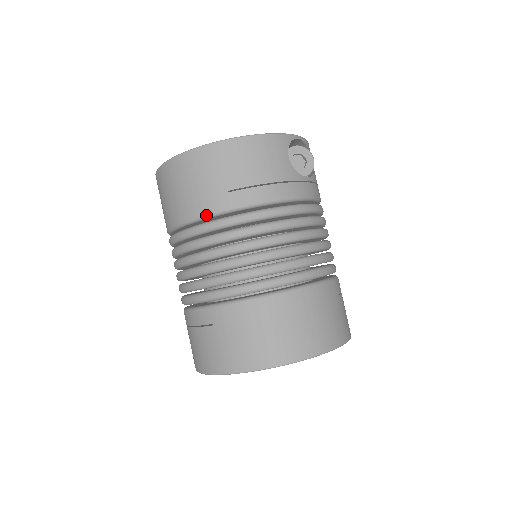
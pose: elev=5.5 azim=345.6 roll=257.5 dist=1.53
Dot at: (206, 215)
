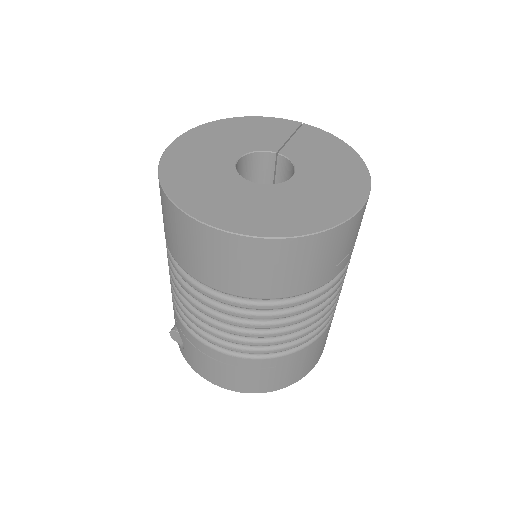
Dot at: (308, 292)
